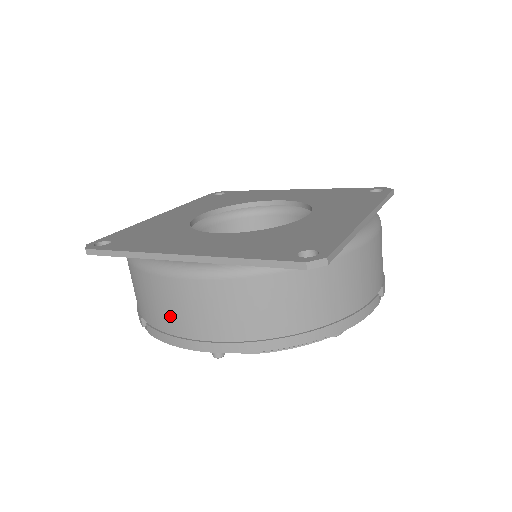
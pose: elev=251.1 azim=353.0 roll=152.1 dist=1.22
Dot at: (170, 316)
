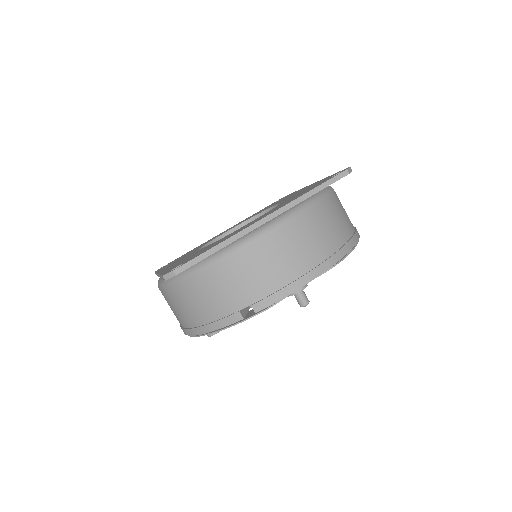
Dot at: (279, 269)
